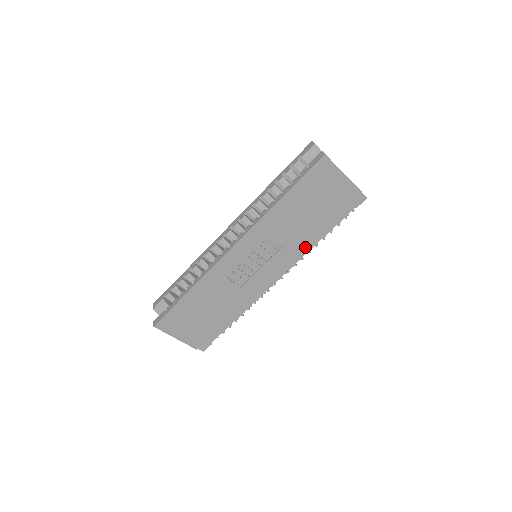
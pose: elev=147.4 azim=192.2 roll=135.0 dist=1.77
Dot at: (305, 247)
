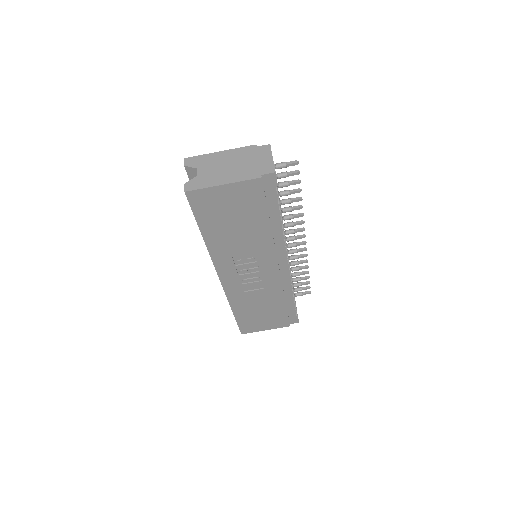
Dot at: (276, 238)
